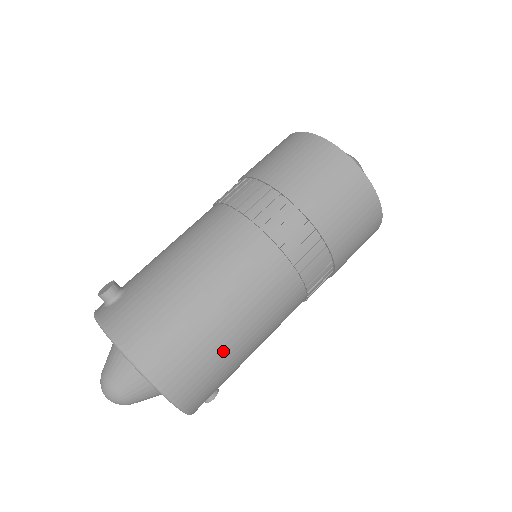
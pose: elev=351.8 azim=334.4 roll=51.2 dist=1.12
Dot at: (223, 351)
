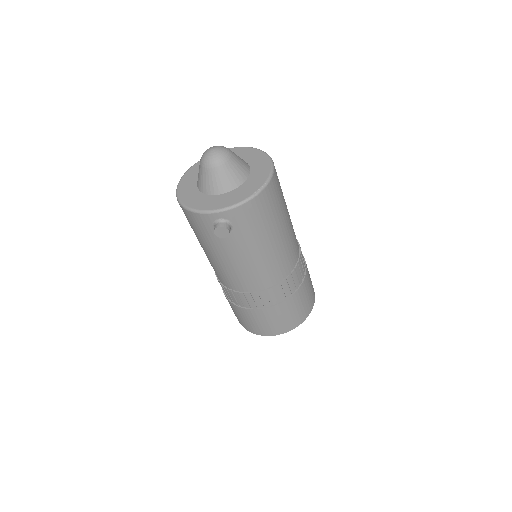
Dot at: (282, 212)
